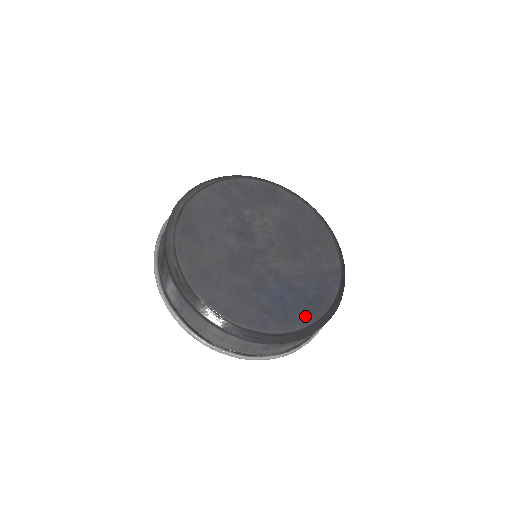
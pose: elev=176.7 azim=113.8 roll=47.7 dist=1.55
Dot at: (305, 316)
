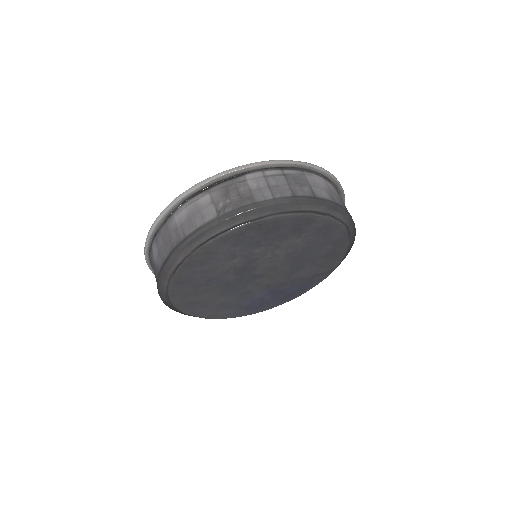
Dot at: (277, 303)
